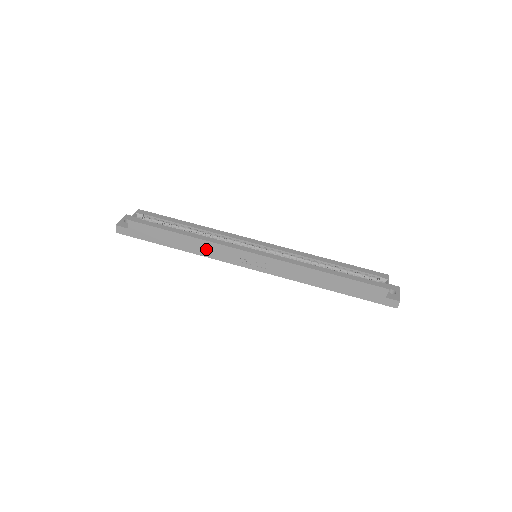
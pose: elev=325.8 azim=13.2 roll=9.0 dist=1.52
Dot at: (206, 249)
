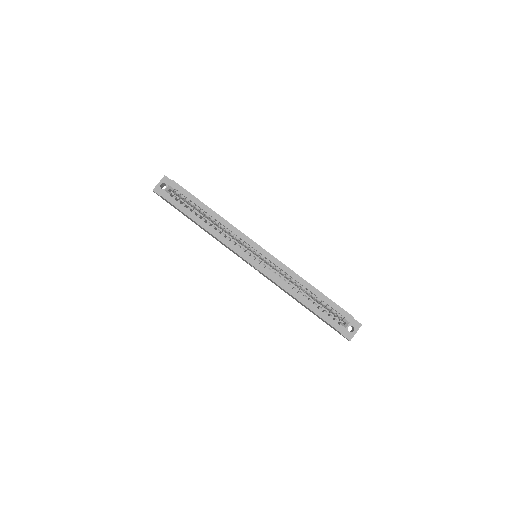
Dot at: (216, 239)
